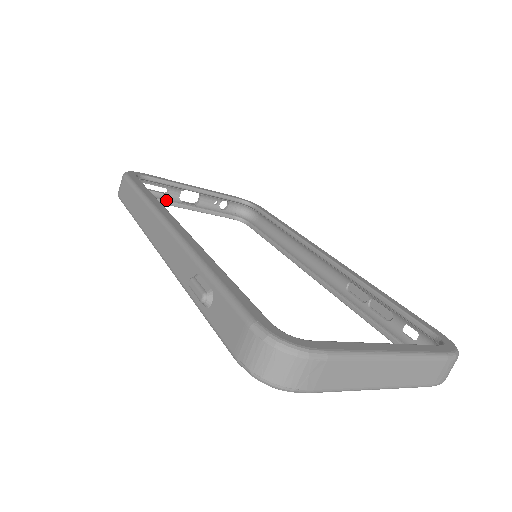
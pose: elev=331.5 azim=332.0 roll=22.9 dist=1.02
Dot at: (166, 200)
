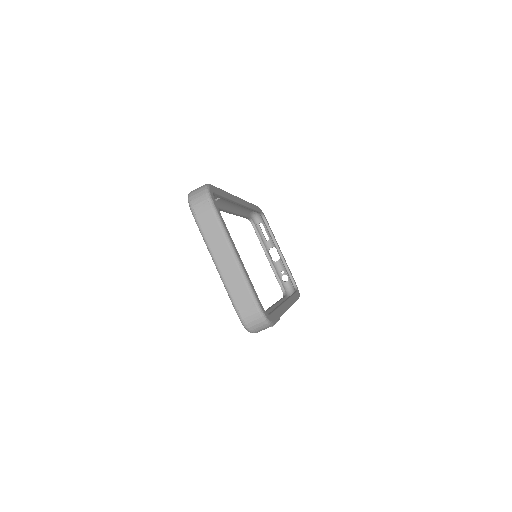
Dot at: (263, 241)
